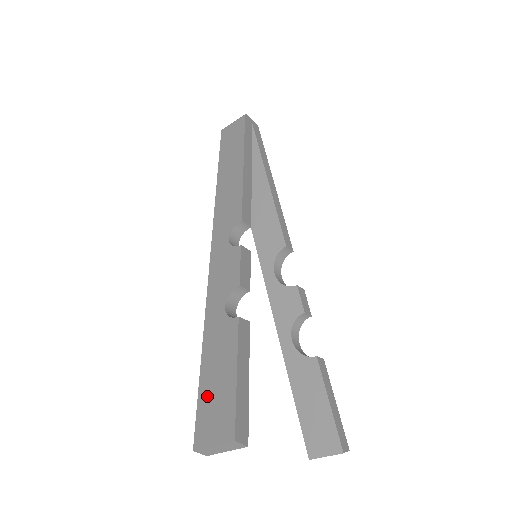
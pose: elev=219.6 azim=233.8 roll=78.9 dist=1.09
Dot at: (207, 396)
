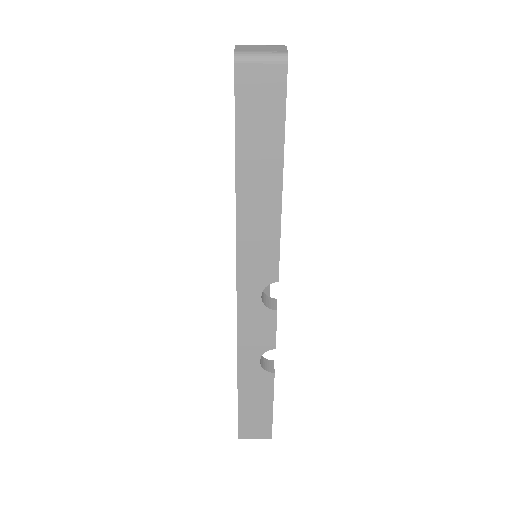
Dot at: (247, 415)
